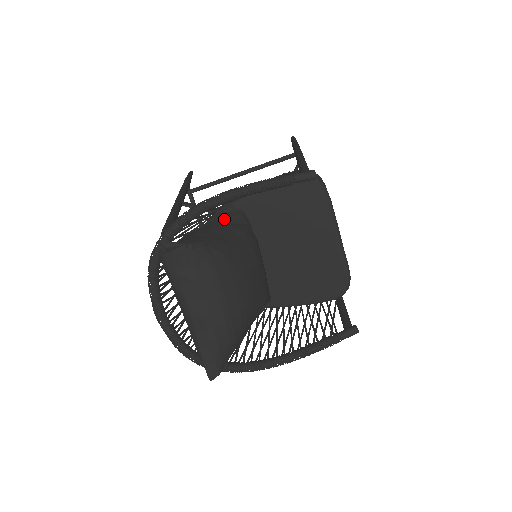
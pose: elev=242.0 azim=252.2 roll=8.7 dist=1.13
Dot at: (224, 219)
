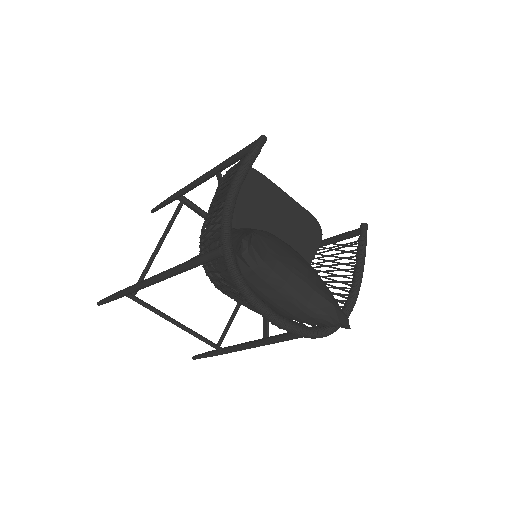
Dot at: occluded
